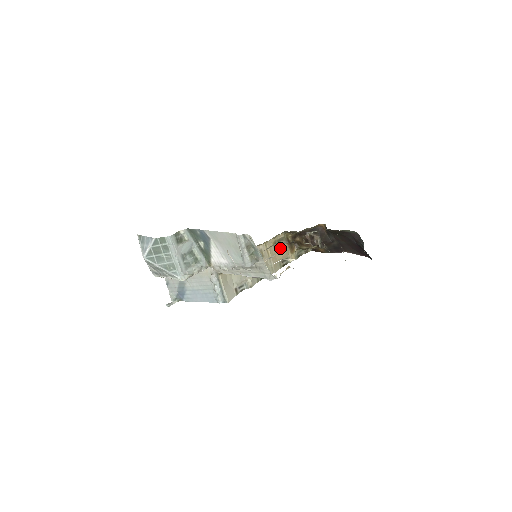
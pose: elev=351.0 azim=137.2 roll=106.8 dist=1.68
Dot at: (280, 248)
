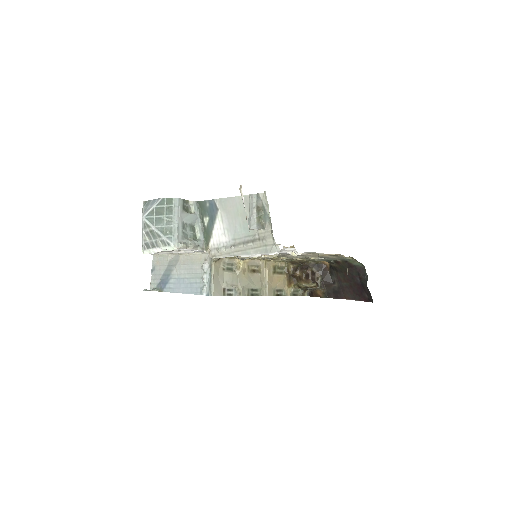
Dot at: (278, 275)
